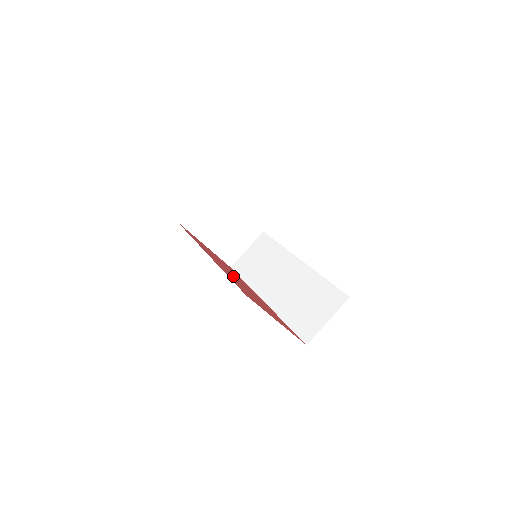
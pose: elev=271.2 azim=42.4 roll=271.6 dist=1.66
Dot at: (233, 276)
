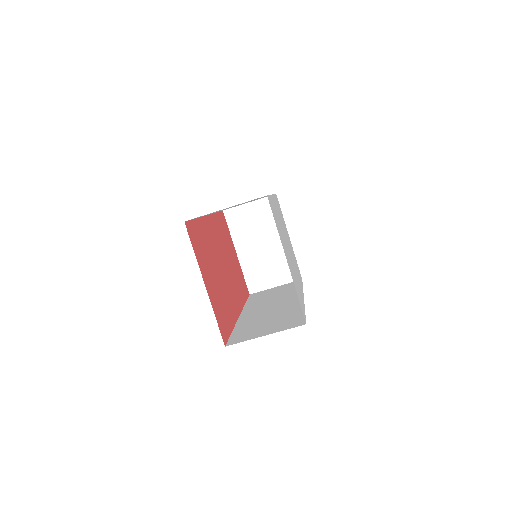
Dot at: (218, 255)
